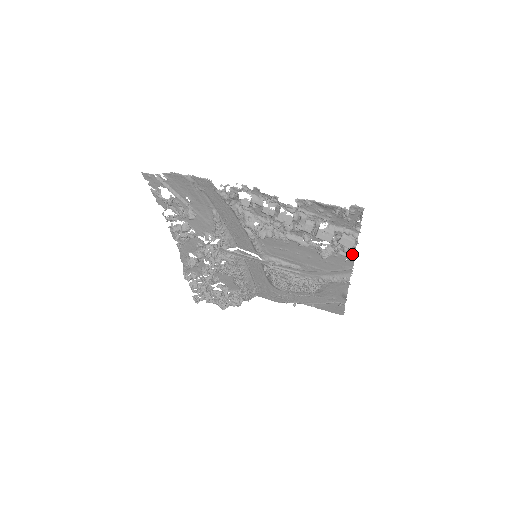
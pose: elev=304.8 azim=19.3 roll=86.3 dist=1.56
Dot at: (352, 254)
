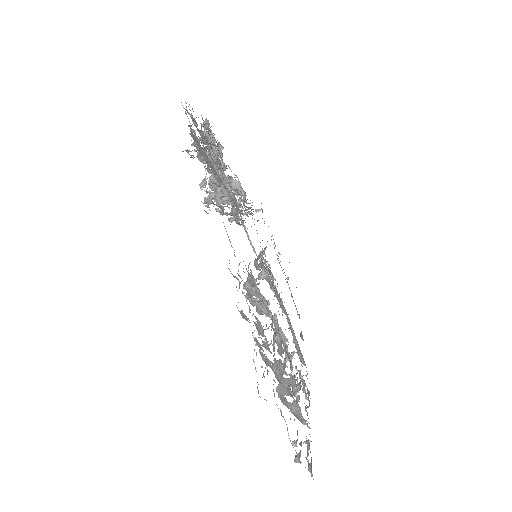
Dot at: occluded
